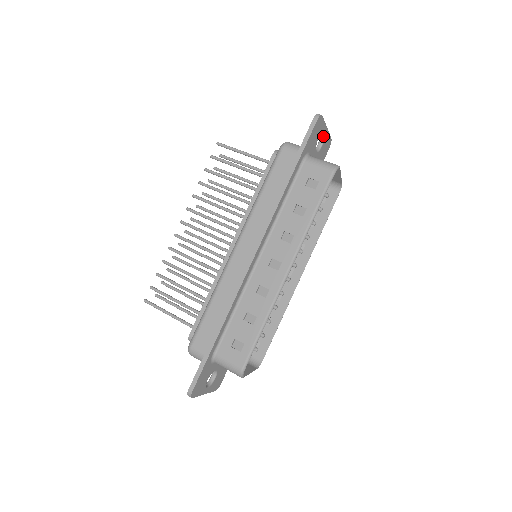
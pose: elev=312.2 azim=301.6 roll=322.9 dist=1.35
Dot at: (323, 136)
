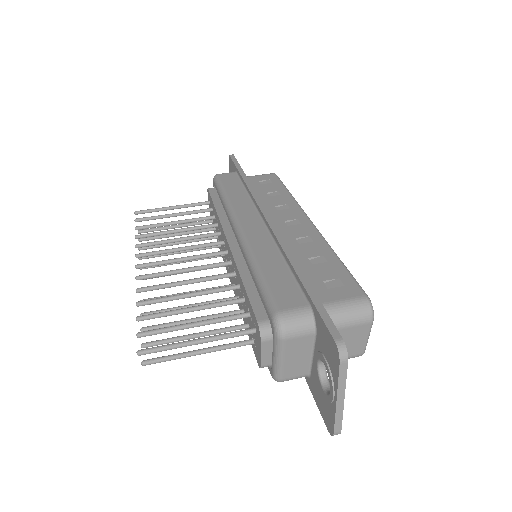
Dot at: occluded
